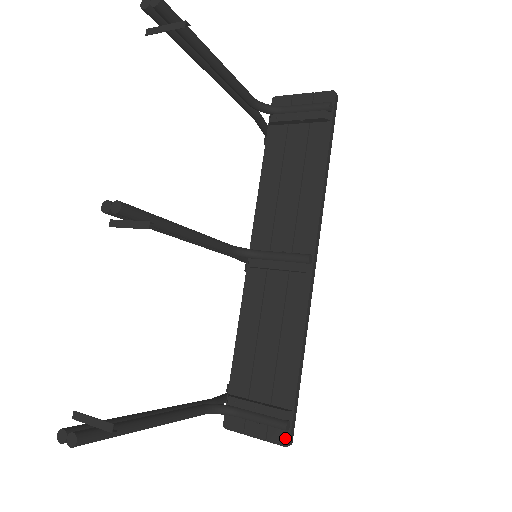
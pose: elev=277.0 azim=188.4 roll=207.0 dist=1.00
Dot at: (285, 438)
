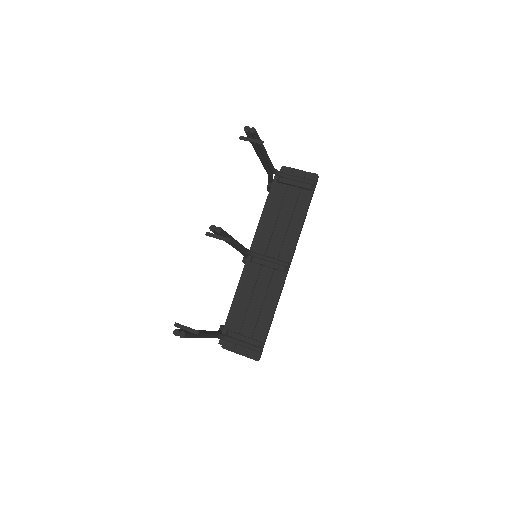
Dot at: (257, 356)
